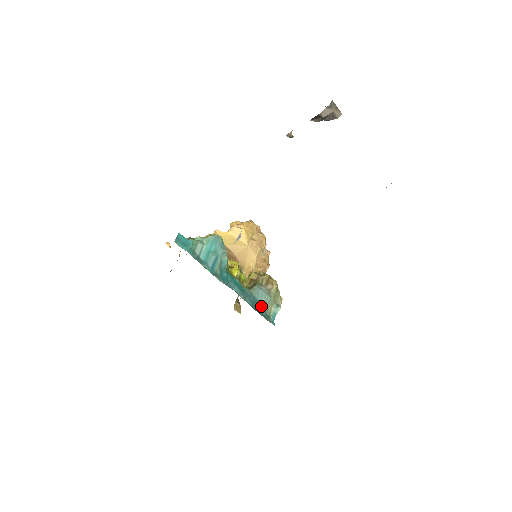
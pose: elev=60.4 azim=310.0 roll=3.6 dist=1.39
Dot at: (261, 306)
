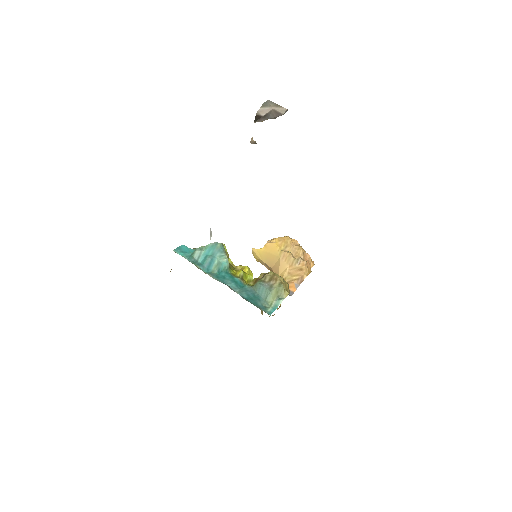
Dot at: (261, 300)
